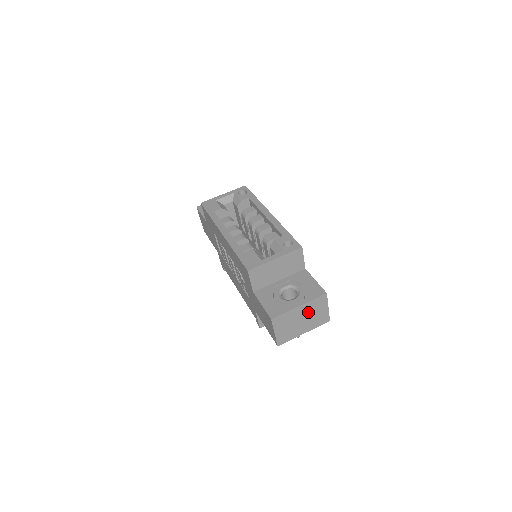
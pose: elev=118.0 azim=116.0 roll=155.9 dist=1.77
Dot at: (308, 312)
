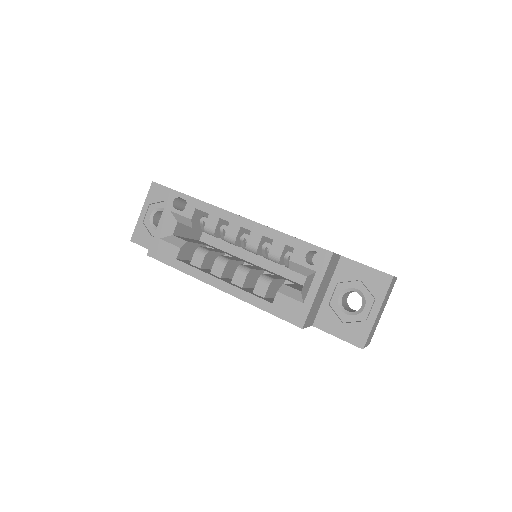
Dot at: (384, 303)
